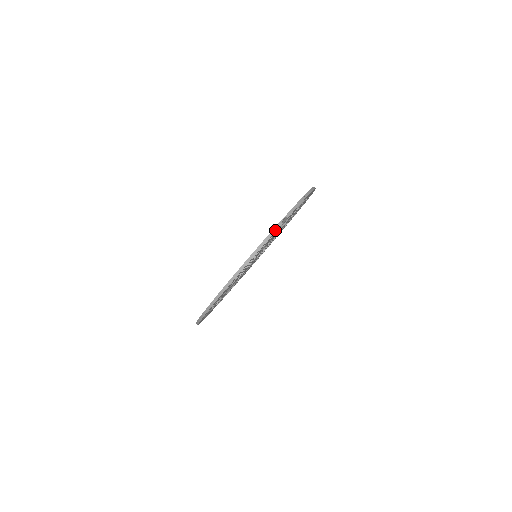
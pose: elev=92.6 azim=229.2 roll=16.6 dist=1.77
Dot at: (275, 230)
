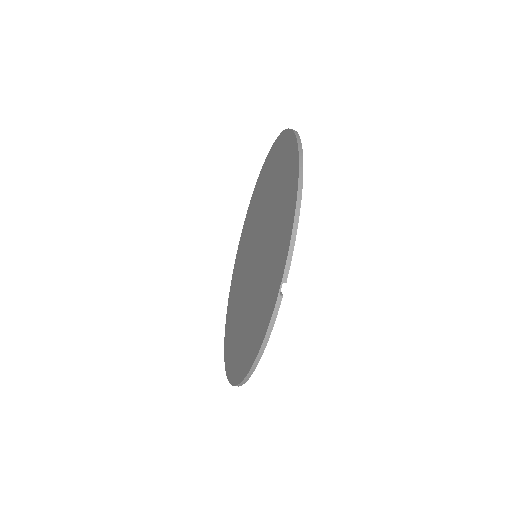
Dot at: (276, 312)
